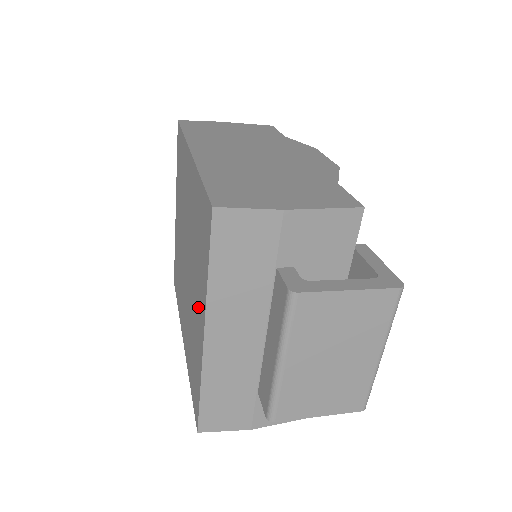
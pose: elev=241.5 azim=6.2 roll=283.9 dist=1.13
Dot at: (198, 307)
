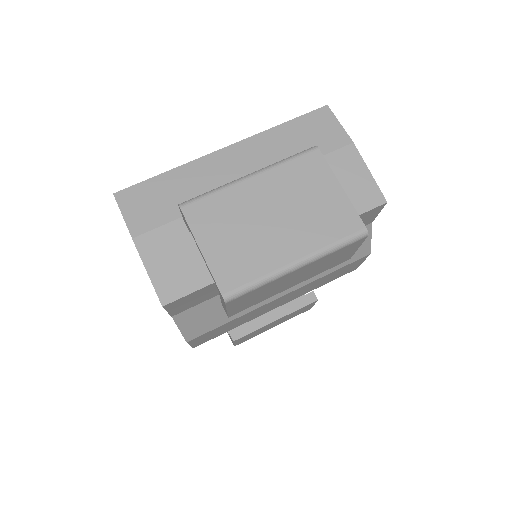
Dot at: occluded
